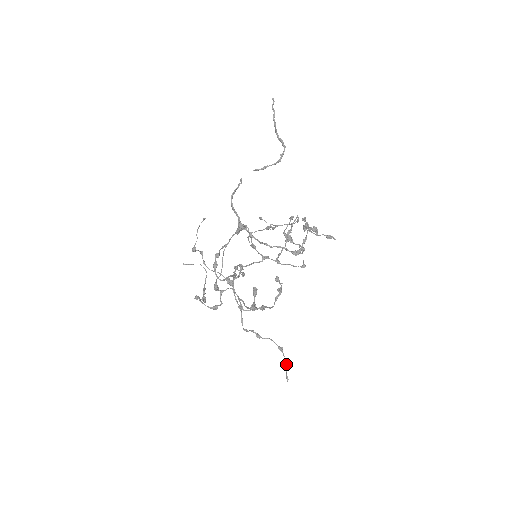
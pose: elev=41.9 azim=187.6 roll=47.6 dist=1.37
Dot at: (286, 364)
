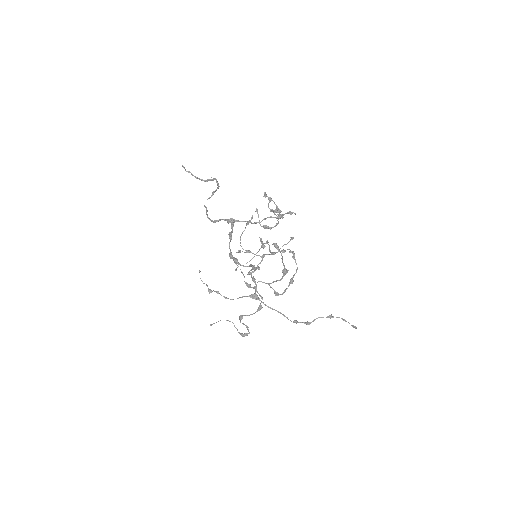
Dot at: (344, 320)
